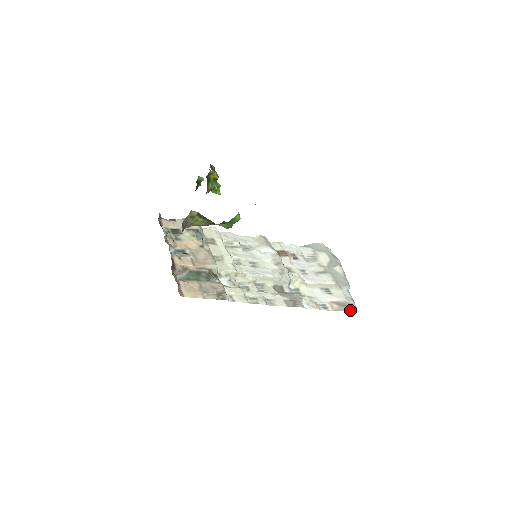
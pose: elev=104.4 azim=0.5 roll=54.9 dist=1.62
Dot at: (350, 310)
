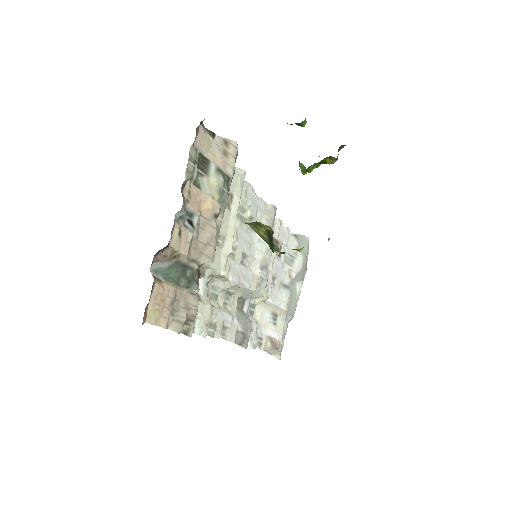
Dot at: (276, 356)
